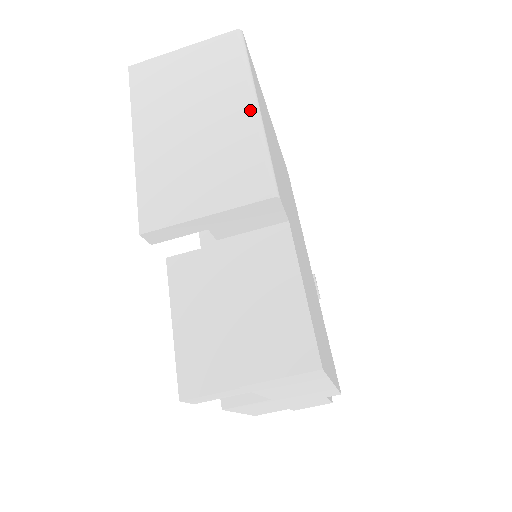
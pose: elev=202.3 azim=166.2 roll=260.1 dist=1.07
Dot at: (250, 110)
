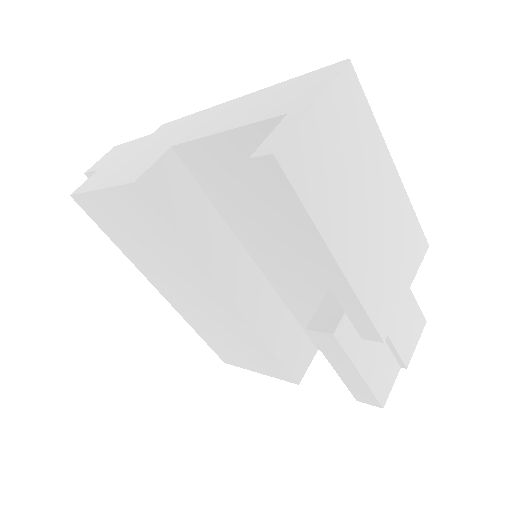
Dot at: (395, 173)
